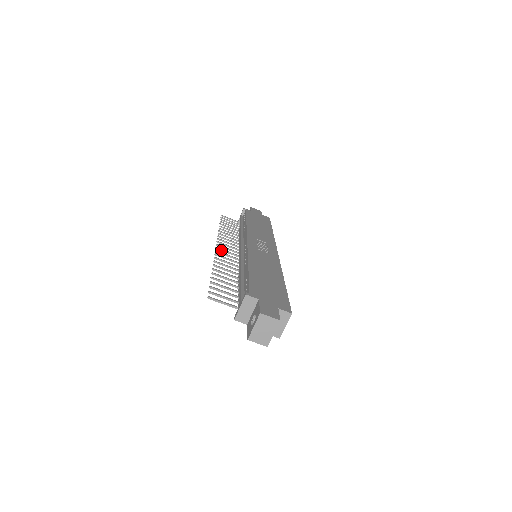
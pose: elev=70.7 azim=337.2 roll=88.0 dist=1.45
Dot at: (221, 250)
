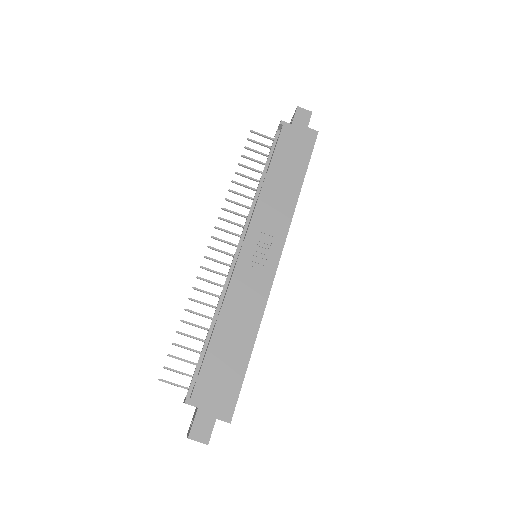
Dot at: occluded
